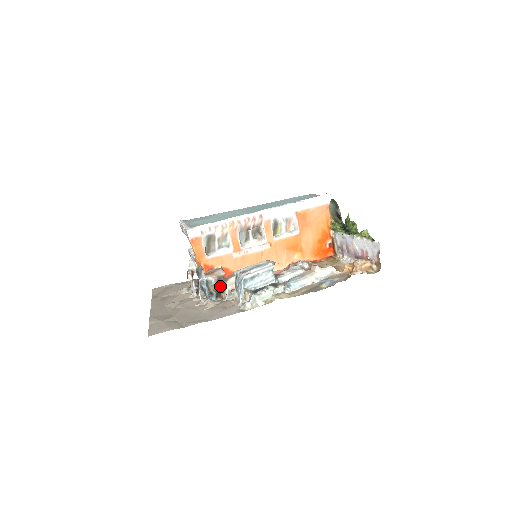
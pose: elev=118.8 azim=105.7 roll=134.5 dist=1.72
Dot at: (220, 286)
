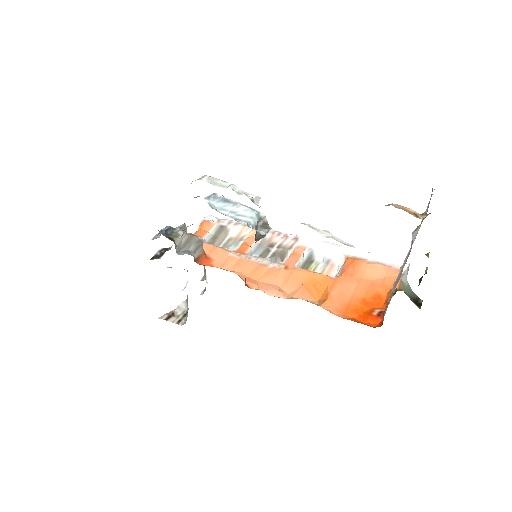
Dot at: (183, 252)
